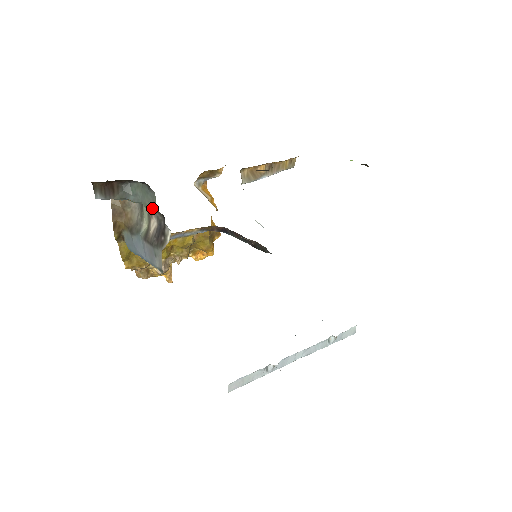
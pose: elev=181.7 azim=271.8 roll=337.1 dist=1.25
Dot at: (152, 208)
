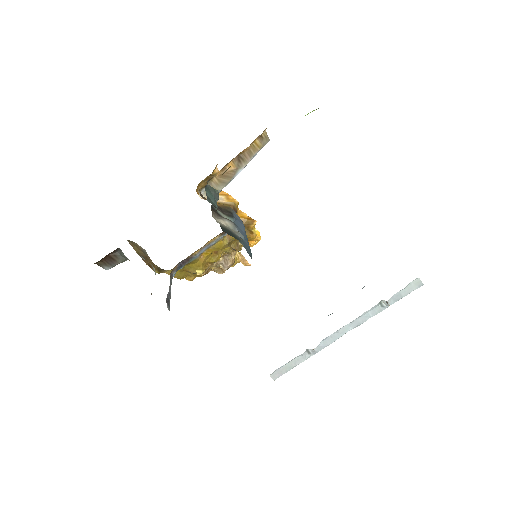
Dot at: occluded
